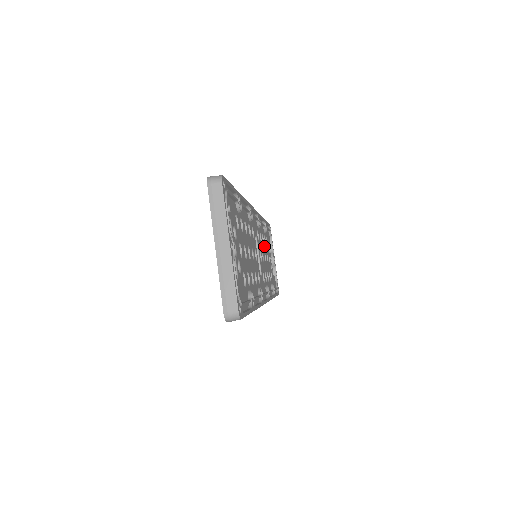
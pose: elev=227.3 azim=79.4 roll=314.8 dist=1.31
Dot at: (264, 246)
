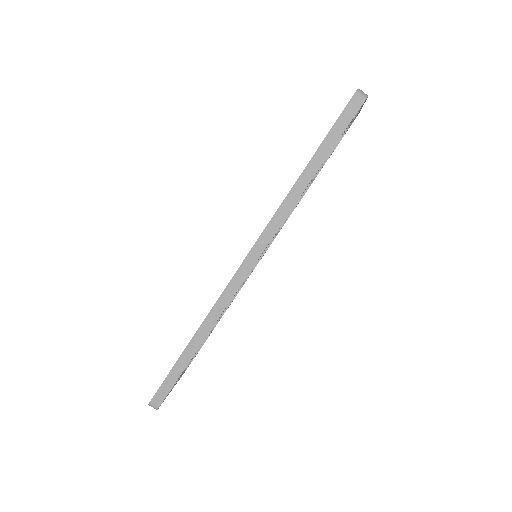
Dot at: occluded
